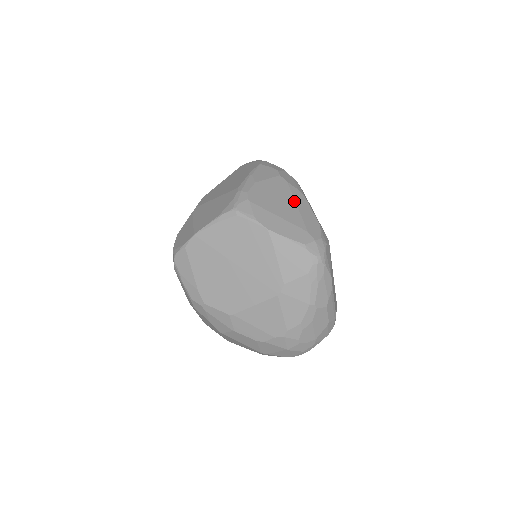
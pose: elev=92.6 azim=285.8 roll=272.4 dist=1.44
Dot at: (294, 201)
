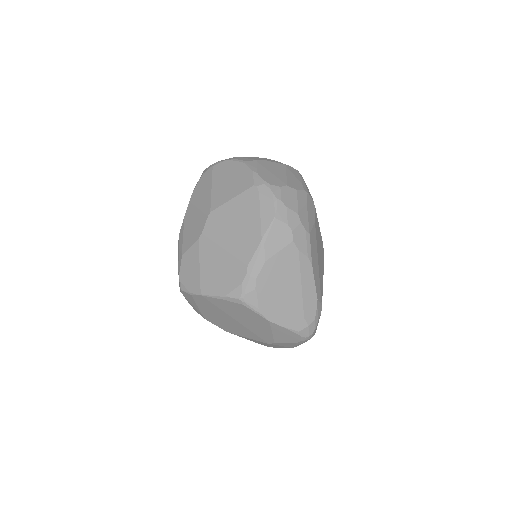
Dot at: (300, 279)
